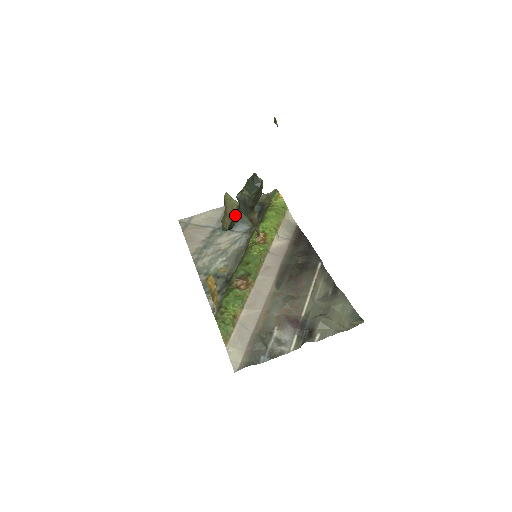
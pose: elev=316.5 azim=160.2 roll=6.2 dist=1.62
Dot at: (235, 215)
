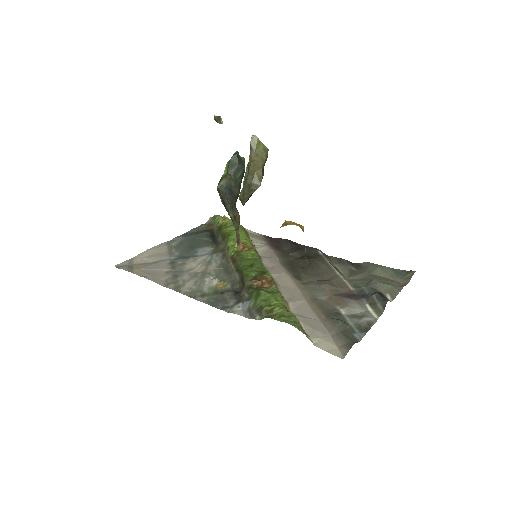
Dot at: (263, 168)
